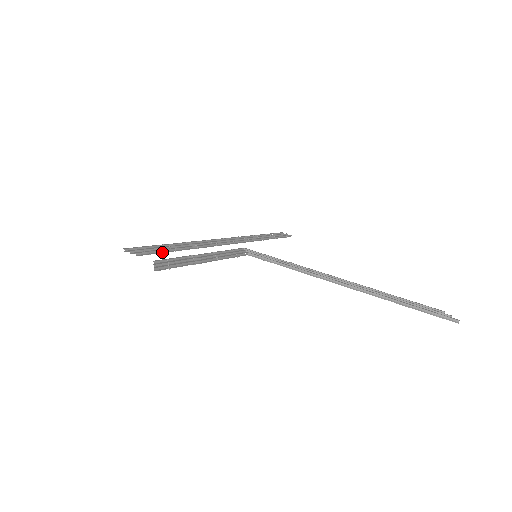
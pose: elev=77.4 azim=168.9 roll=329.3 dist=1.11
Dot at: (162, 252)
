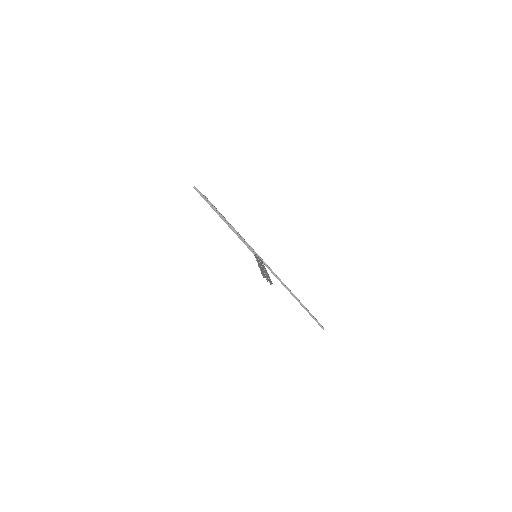
Dot at: occluded
